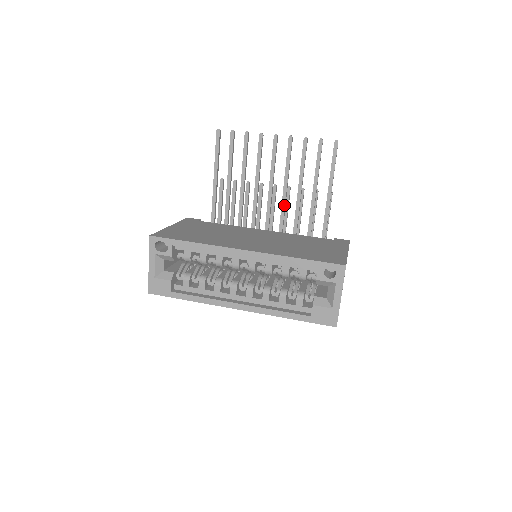
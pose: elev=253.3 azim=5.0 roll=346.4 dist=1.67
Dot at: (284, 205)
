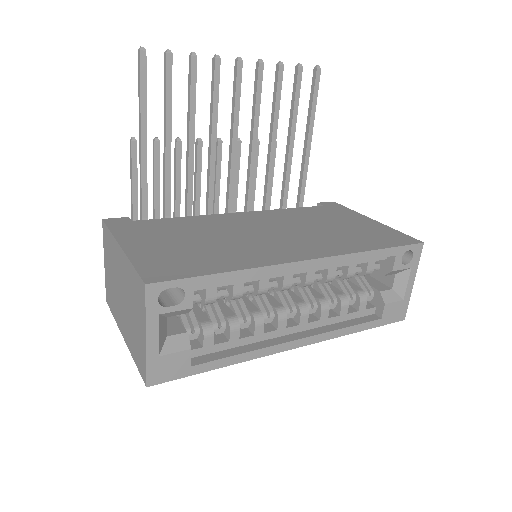
Dot at: (253, 169)
